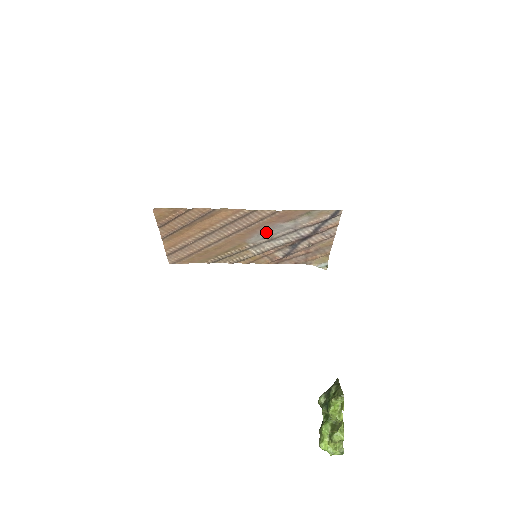
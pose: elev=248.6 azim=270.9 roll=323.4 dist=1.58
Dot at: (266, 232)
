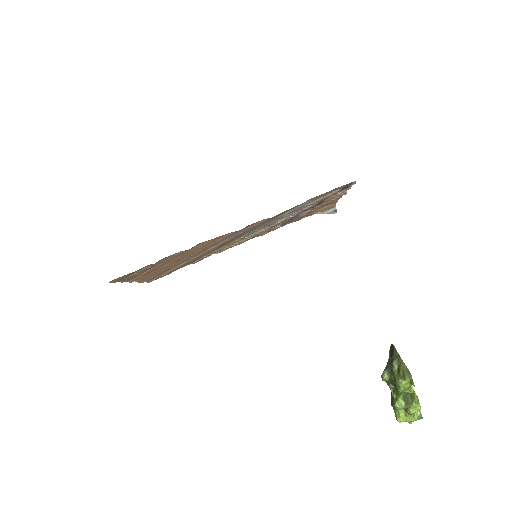
Dot at: (258, 227)
